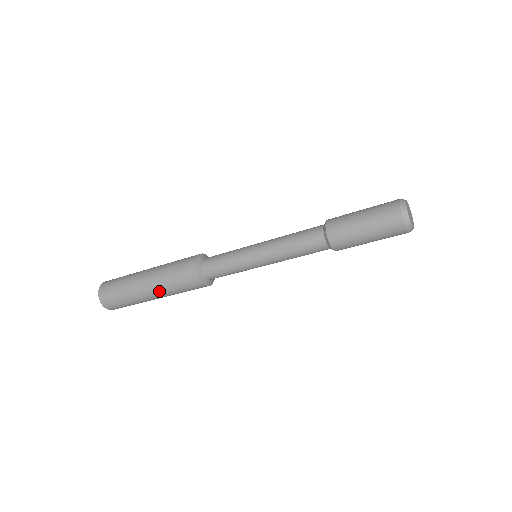
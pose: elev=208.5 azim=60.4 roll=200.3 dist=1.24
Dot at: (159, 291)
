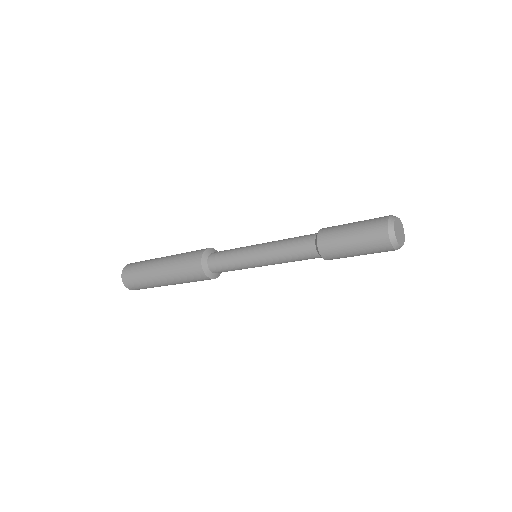
Dot at: (167, 268)
